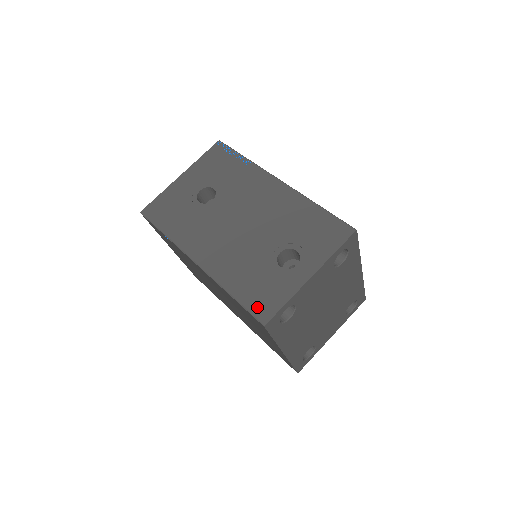
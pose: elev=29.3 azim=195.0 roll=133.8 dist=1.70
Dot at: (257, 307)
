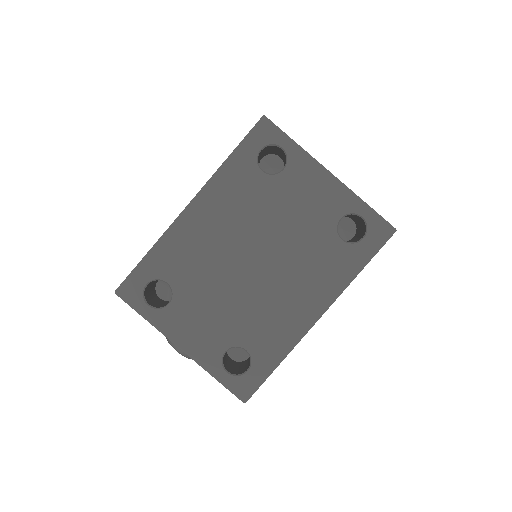
Dot at: occluded
